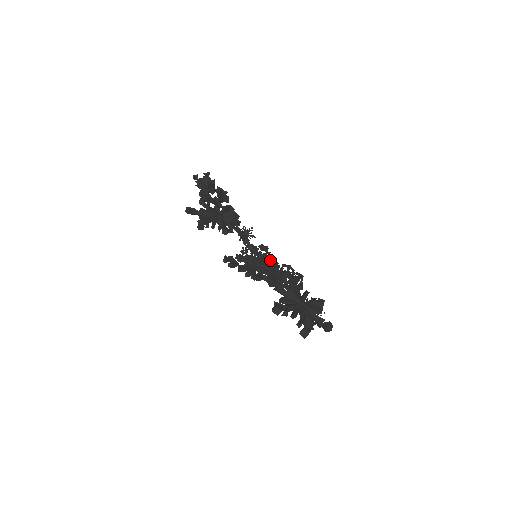
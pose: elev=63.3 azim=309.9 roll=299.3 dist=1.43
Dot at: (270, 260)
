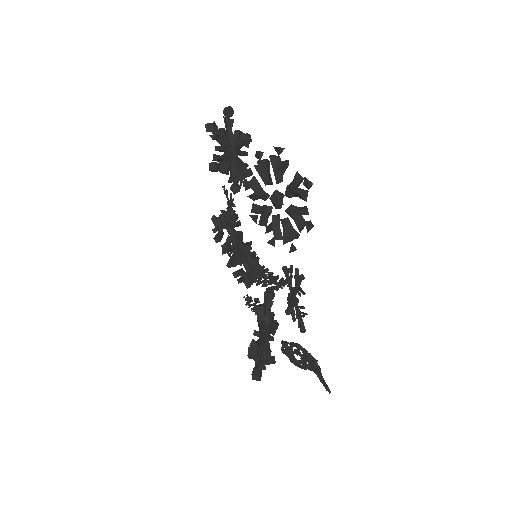
Dot at: (276, 288)
